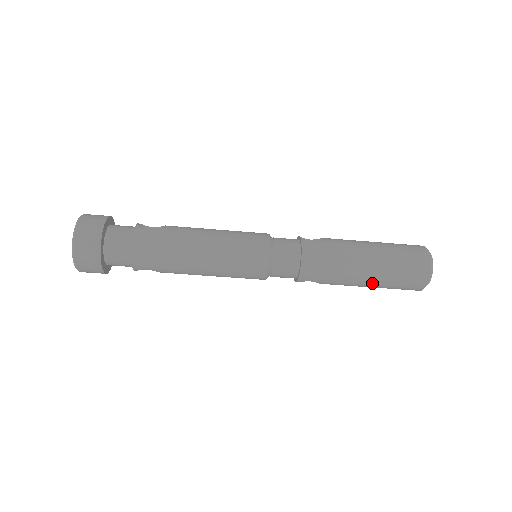
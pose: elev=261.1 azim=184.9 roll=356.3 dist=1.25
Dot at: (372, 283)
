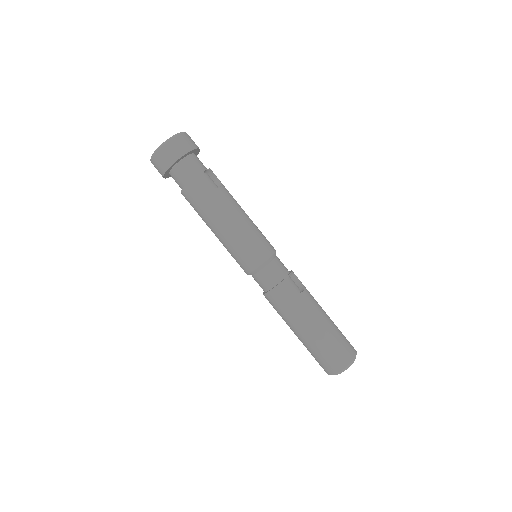
Dot at: (300, 340)
